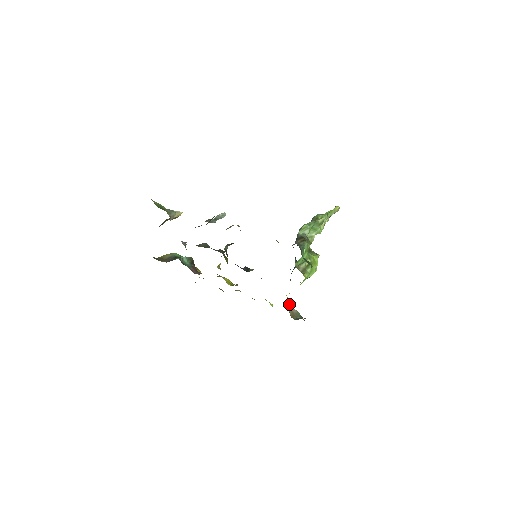
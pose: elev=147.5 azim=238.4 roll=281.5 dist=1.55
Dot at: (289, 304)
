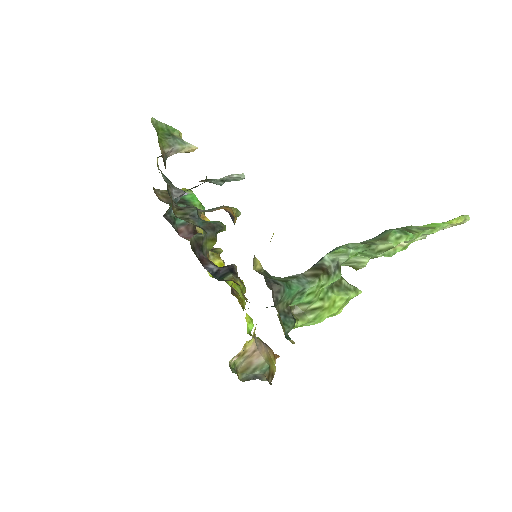
Dot at: (253, 350)
